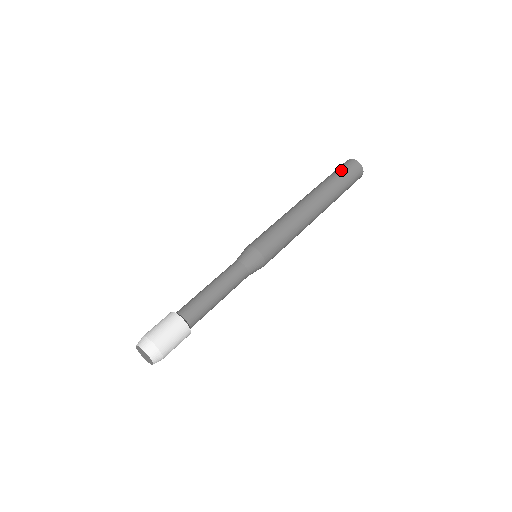
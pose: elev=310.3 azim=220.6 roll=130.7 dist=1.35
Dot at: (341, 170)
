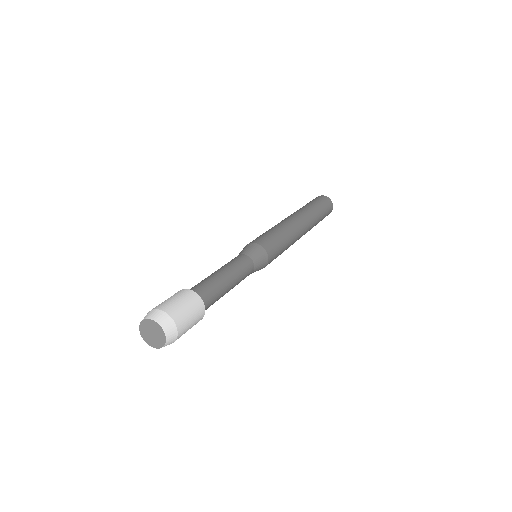
Dot at: (322, 203)
